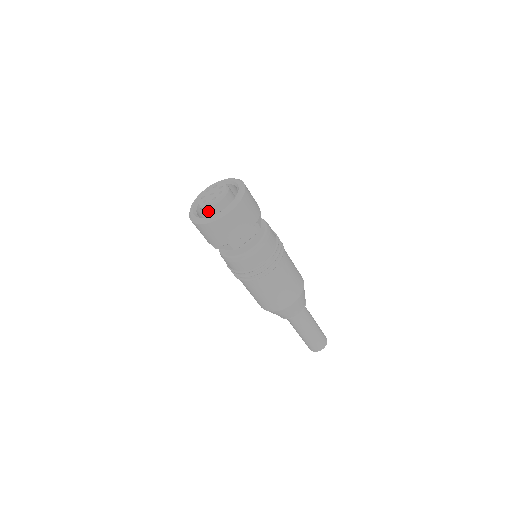
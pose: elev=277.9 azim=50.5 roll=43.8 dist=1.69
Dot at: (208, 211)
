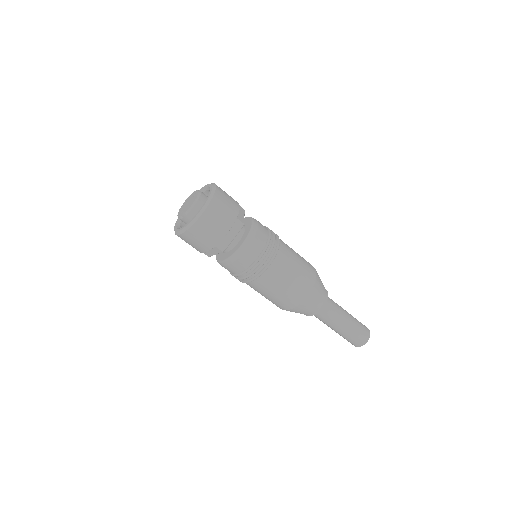
Dot at: (187, 220)
